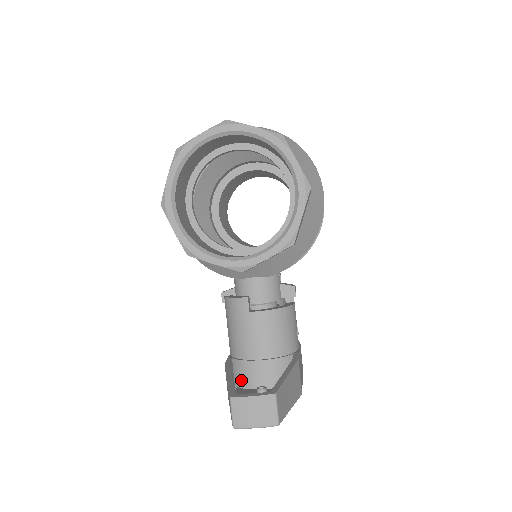
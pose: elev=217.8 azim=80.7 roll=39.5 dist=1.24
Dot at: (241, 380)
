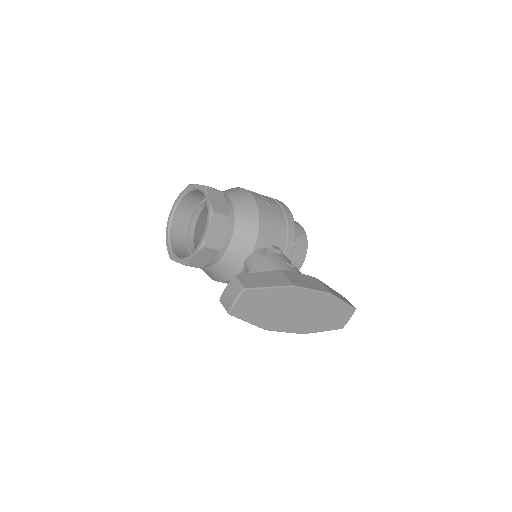
Dot at: occluded
